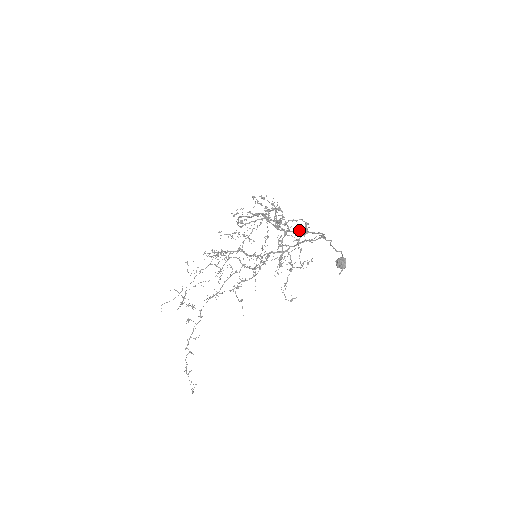
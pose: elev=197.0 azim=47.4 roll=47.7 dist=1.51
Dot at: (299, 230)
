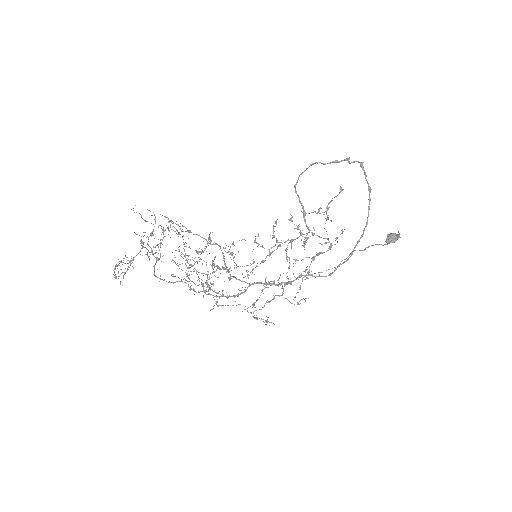
Dot at: (370, 188)
